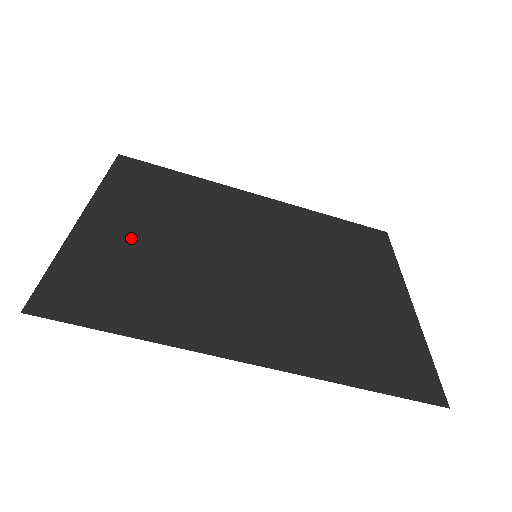
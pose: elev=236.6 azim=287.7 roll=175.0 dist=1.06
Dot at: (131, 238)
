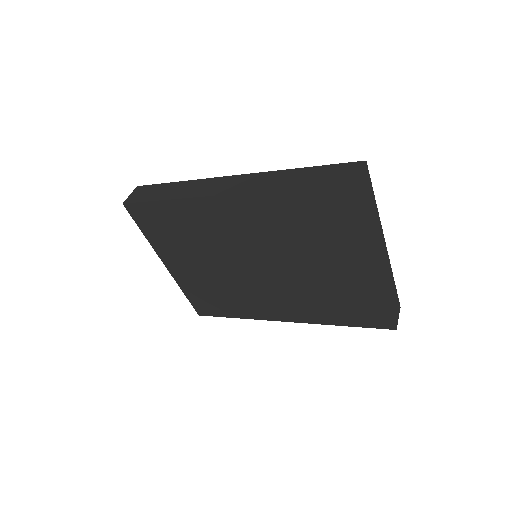
Dot at: (194, 273)
